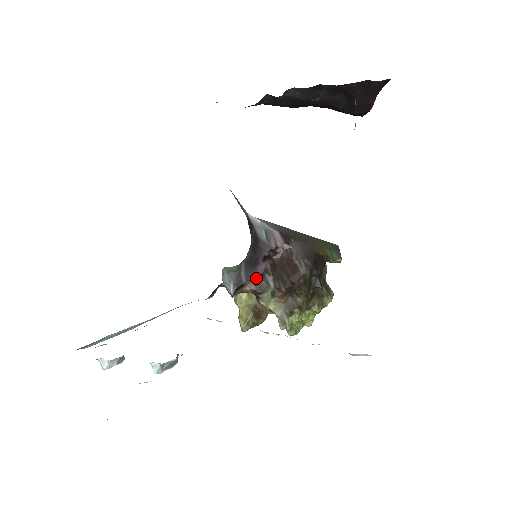
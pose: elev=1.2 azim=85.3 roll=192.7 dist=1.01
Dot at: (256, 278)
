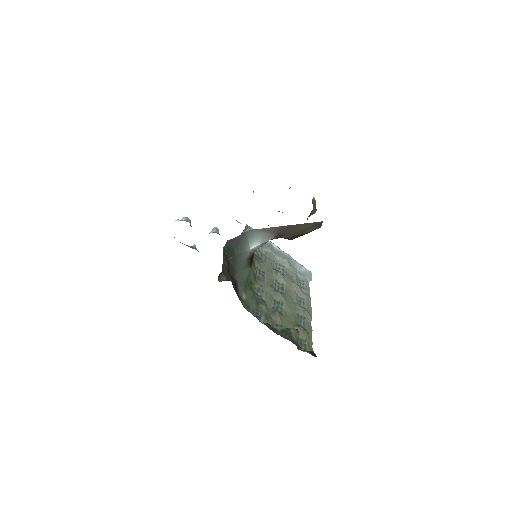
Dot at: occluded
